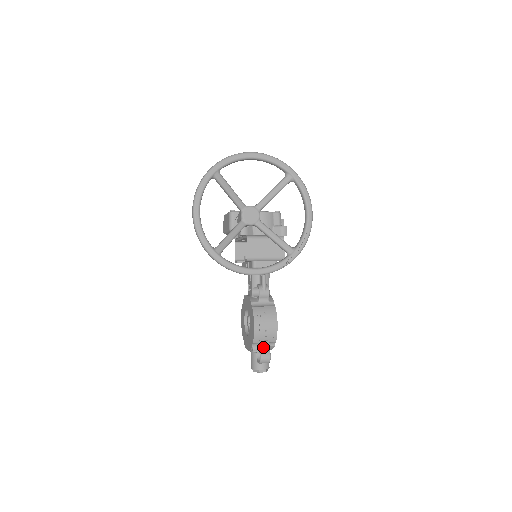
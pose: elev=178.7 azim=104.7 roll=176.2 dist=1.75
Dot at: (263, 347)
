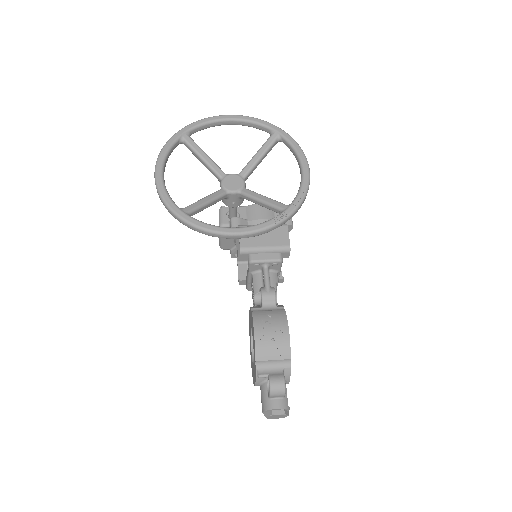
Dot at: (273, 369)
